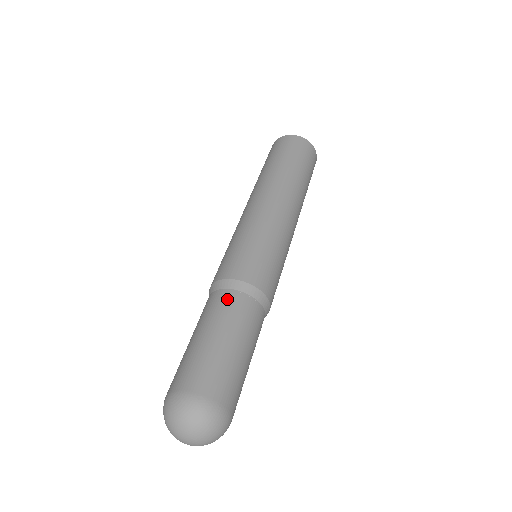
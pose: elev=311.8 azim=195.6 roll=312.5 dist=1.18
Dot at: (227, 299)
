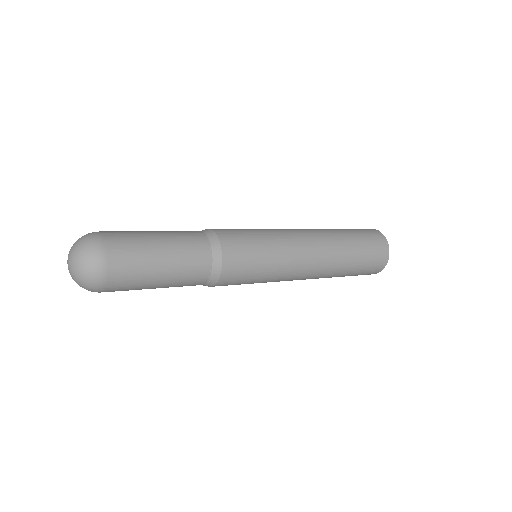
Dot at: occluded
